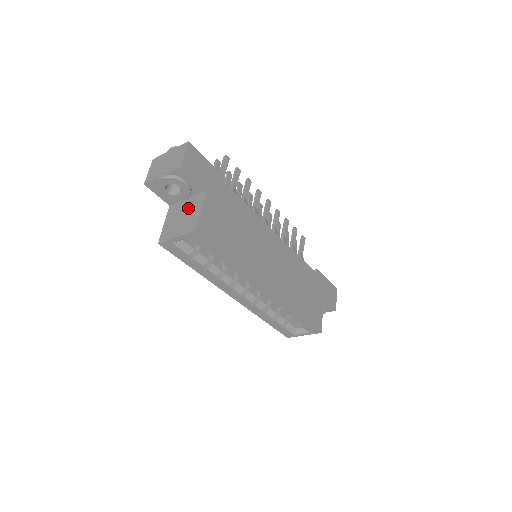
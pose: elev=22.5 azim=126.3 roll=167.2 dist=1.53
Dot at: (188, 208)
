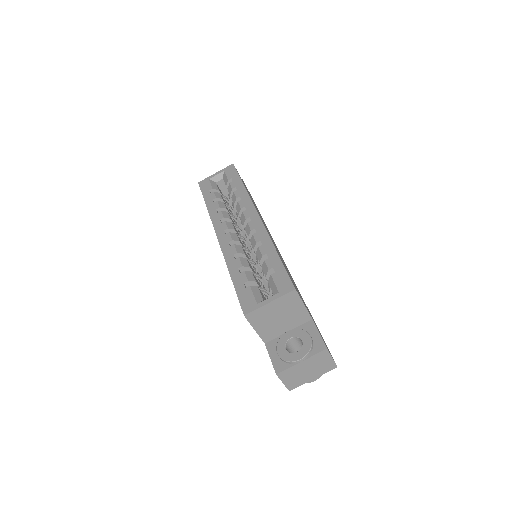
Dot at: occluded
